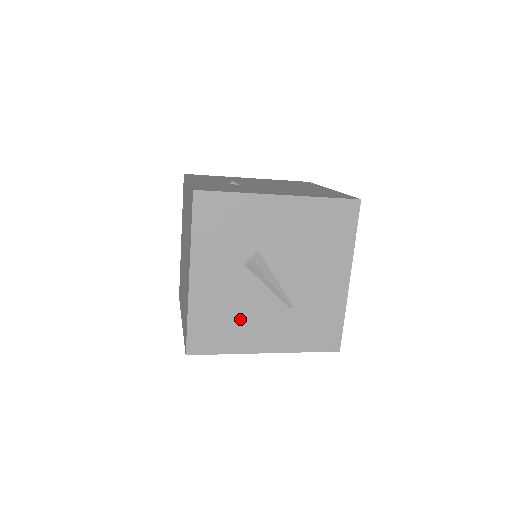
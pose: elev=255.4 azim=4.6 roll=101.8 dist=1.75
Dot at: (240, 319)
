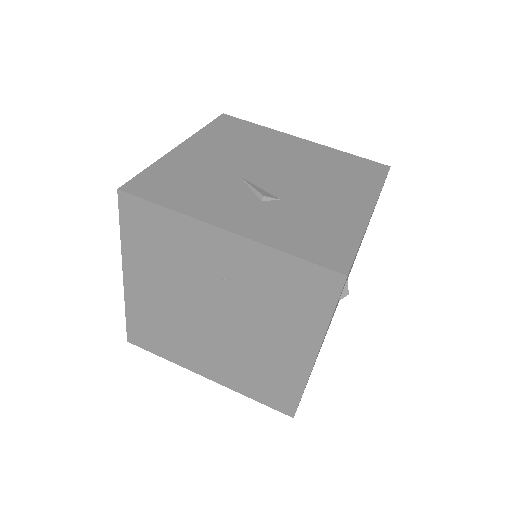
Dot at: occluded
